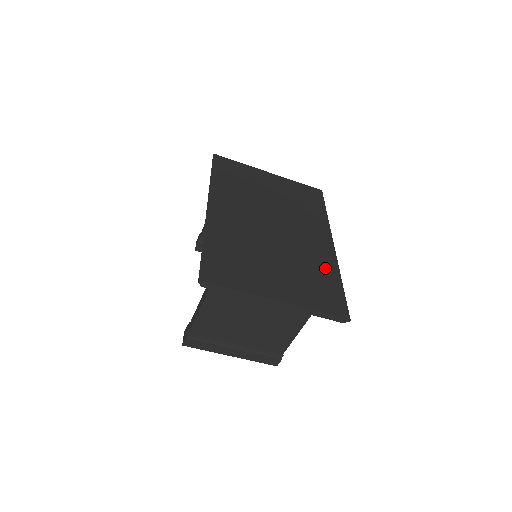
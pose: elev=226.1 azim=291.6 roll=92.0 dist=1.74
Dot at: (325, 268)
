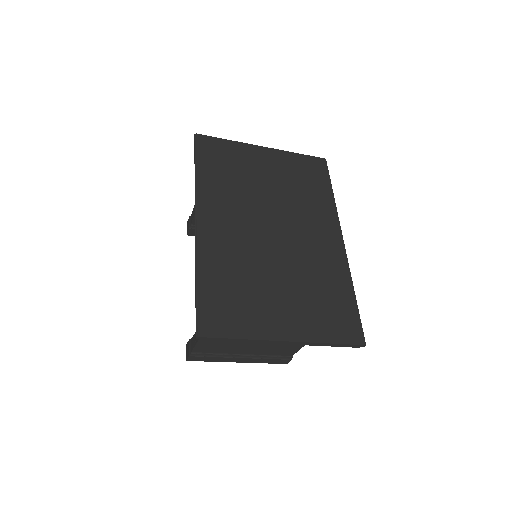
Dot at: (335, 278)
